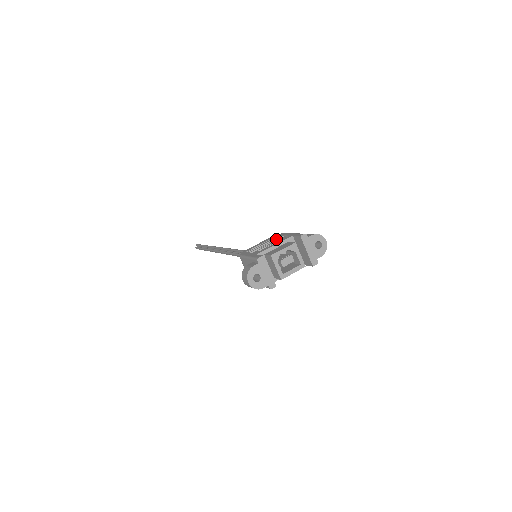
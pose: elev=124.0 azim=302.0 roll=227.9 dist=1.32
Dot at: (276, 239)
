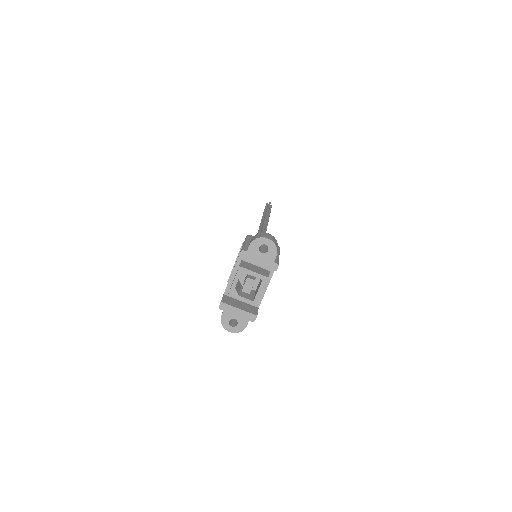
Dot at: occluded
